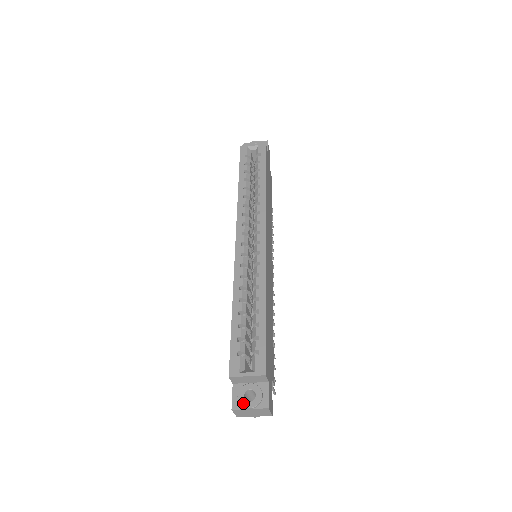
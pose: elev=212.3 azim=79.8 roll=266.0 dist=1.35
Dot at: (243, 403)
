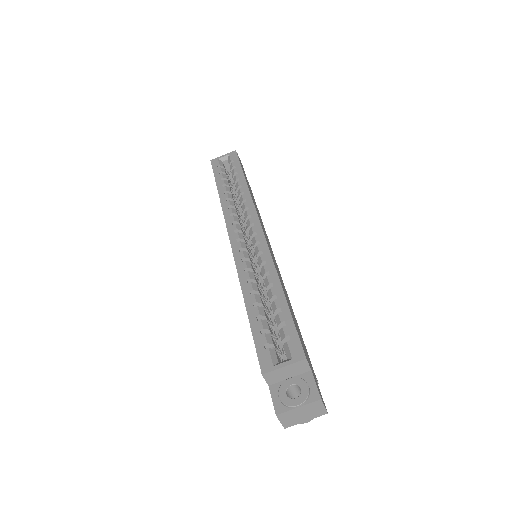
Dot at: (288, 402)
